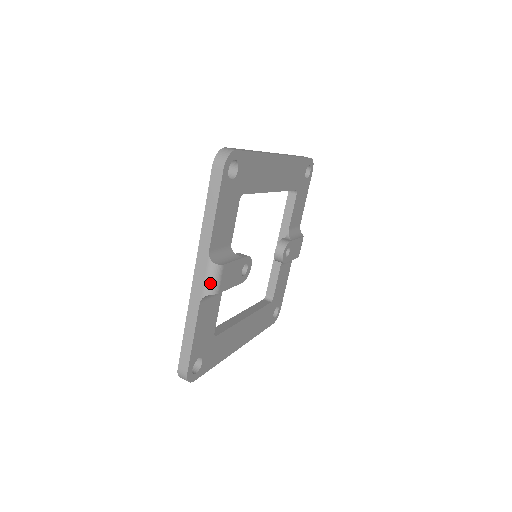
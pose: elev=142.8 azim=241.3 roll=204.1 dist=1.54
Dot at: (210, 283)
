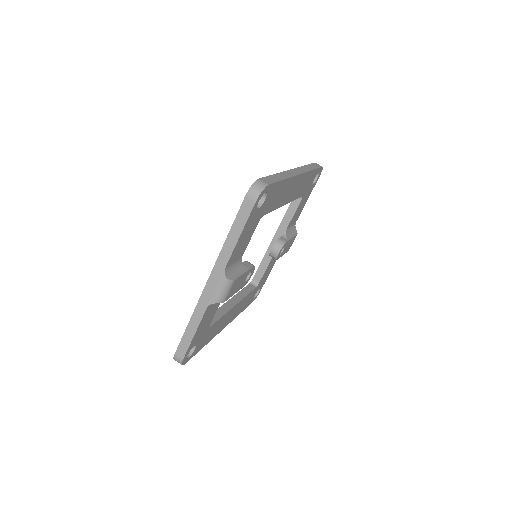
Dot at: (220, 294)
